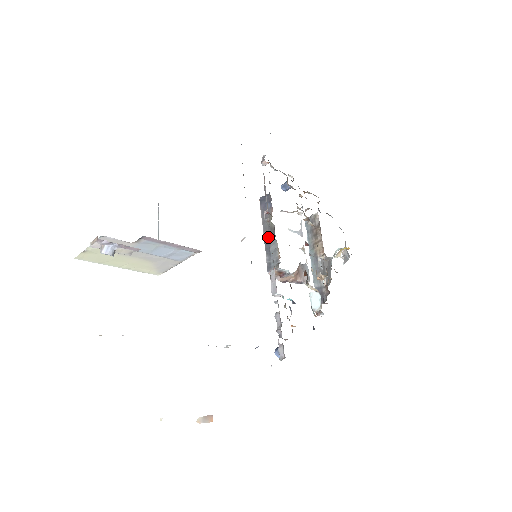
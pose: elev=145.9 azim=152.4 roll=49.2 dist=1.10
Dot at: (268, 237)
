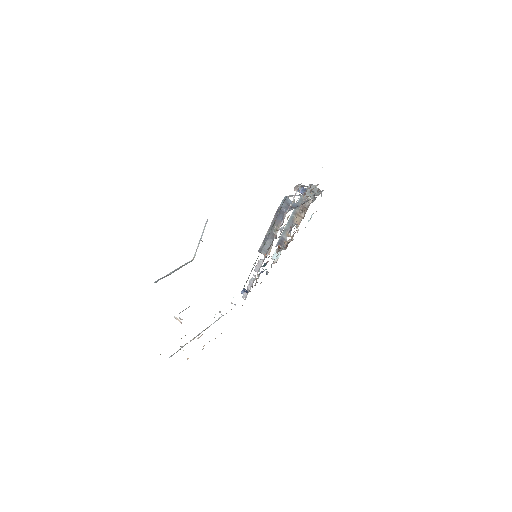
Dot at: (269, 235)
